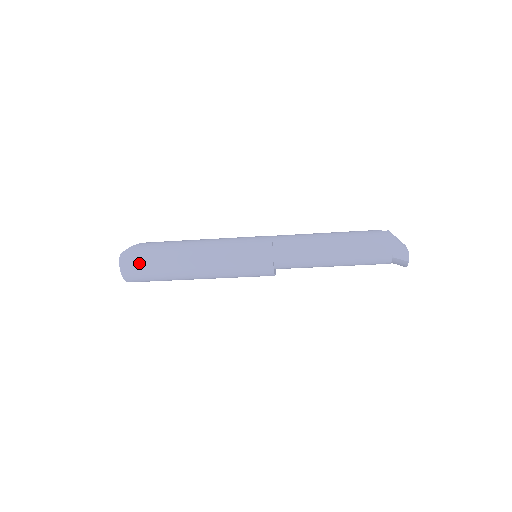
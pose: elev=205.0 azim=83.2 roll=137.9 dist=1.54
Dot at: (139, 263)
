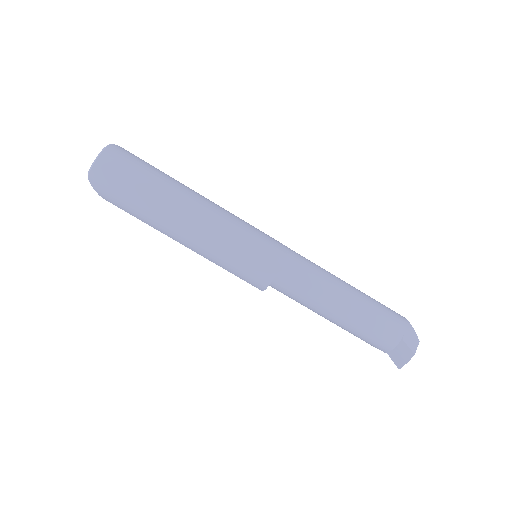
Dot at: (129, 164)
